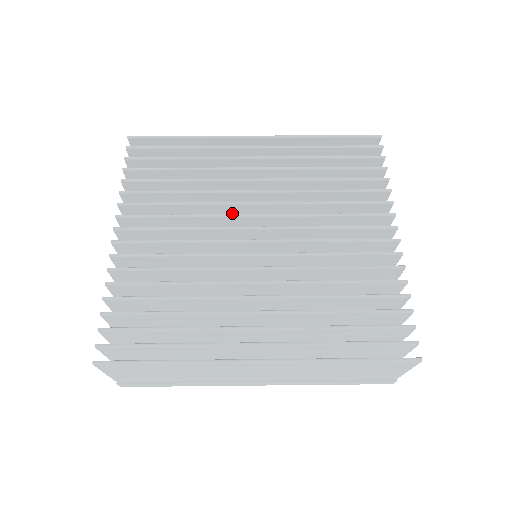
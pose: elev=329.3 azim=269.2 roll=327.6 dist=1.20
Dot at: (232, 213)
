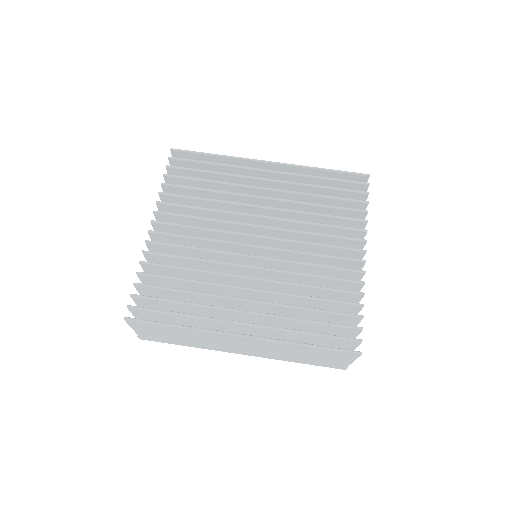
Dot at: (242, 221)
